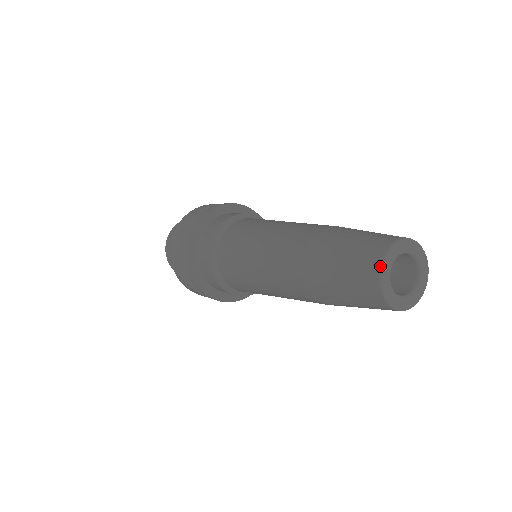
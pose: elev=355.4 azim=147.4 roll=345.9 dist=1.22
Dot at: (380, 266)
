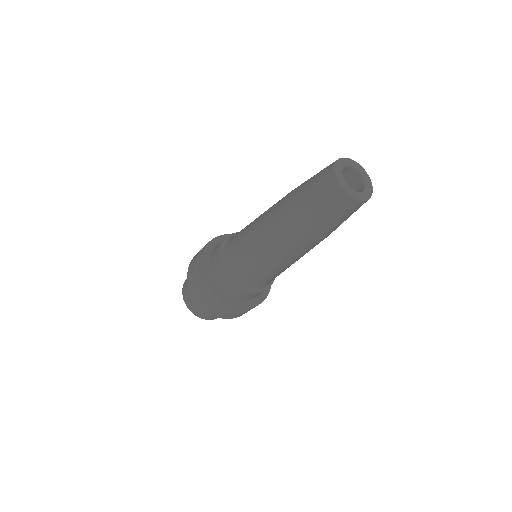
Dot at: (336, 161)
